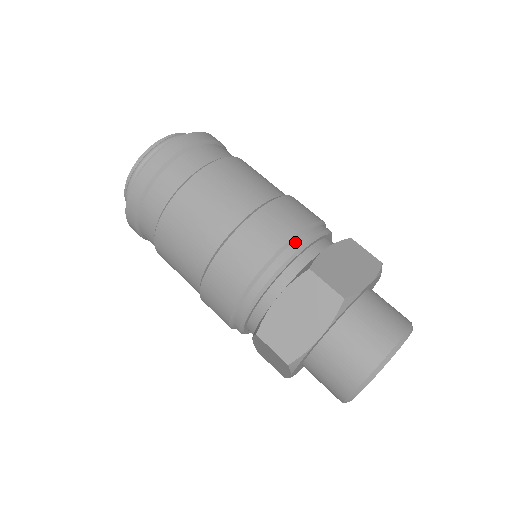
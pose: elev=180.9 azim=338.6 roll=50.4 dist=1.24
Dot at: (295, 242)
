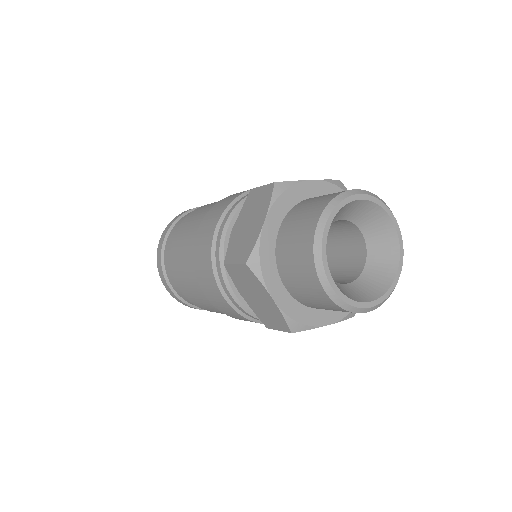
Dot at: occluded
